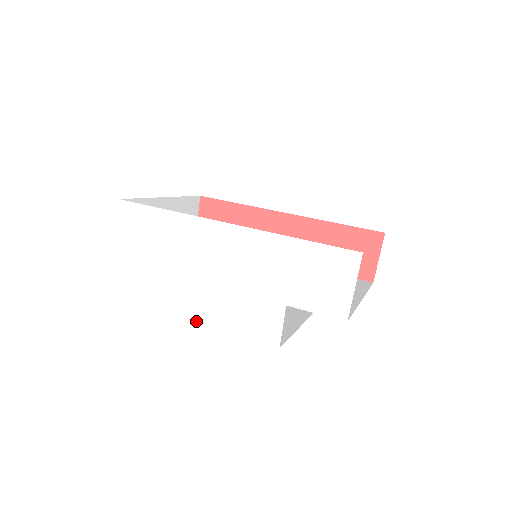
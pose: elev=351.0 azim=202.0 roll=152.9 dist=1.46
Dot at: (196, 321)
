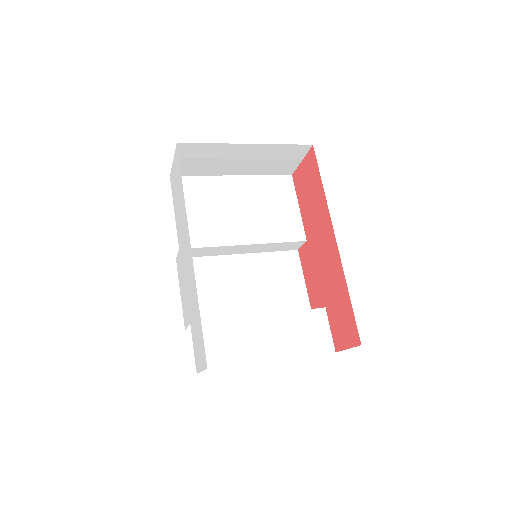
Dot at: (177, 261)
